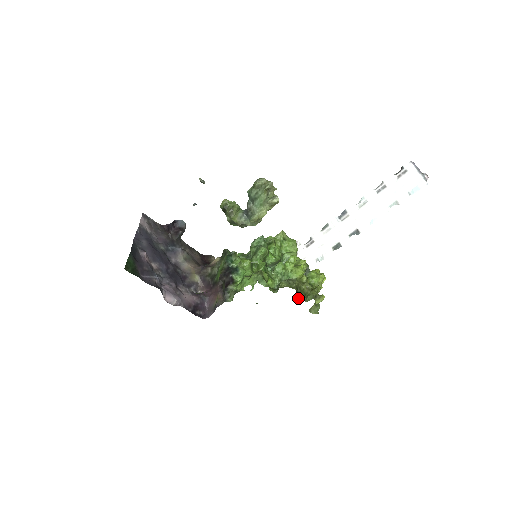
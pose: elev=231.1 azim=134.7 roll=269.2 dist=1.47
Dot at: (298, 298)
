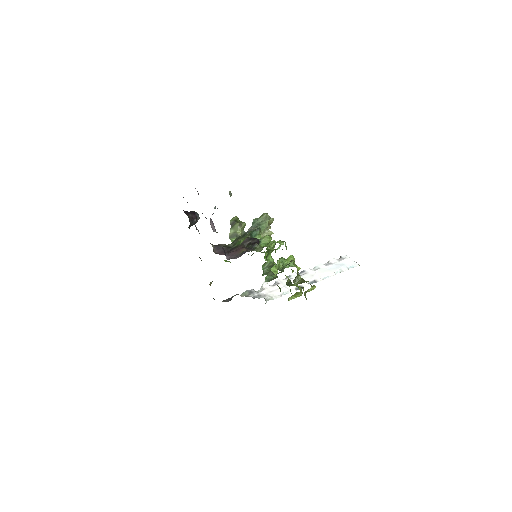
Dot at: occluded
